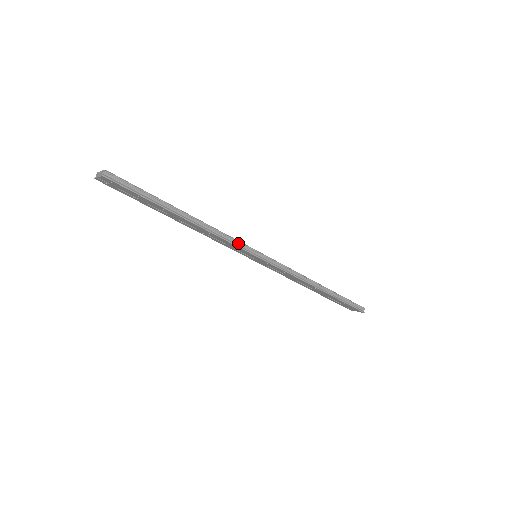
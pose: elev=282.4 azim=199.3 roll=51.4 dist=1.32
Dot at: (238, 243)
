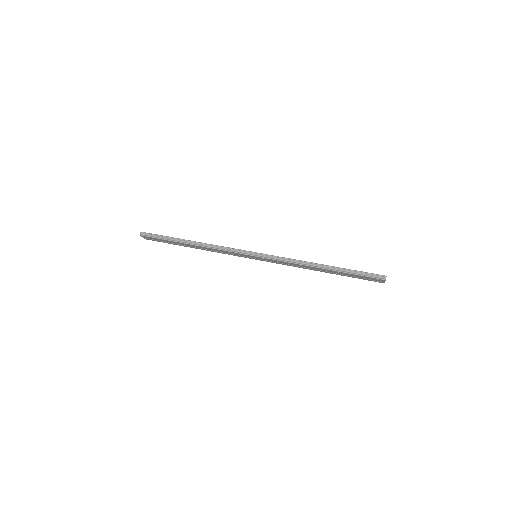
Dot at: (232, 250)
